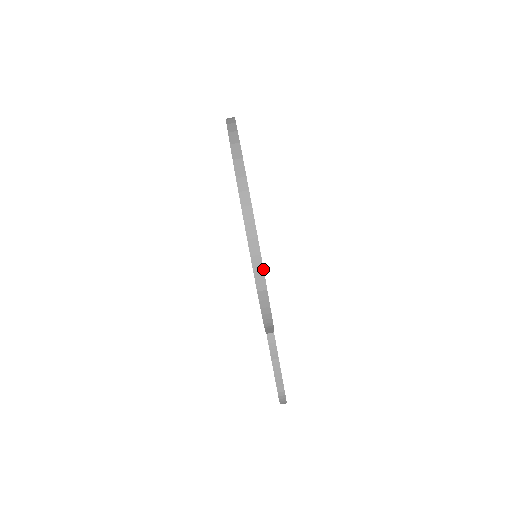
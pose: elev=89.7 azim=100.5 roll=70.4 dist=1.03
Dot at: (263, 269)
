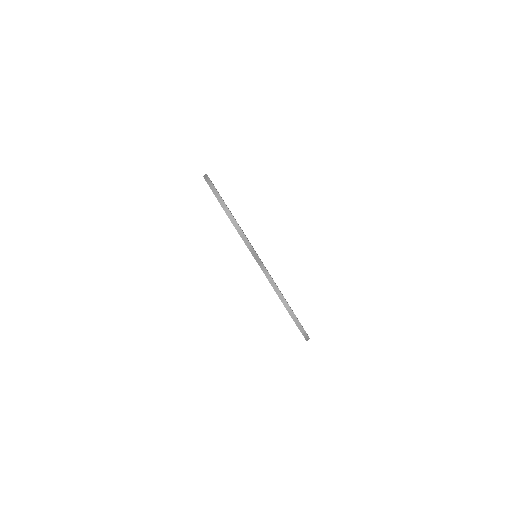
Dot at: (222, 199)
